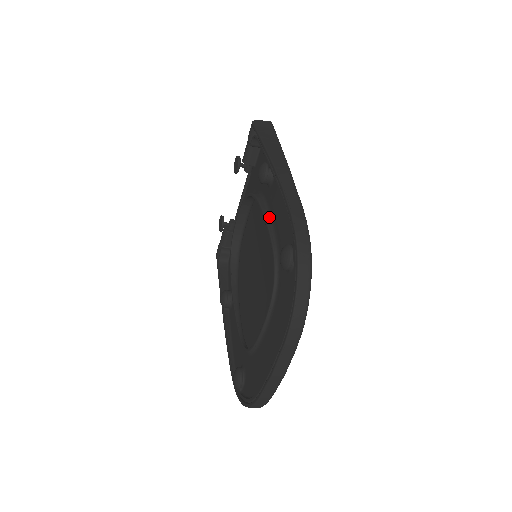
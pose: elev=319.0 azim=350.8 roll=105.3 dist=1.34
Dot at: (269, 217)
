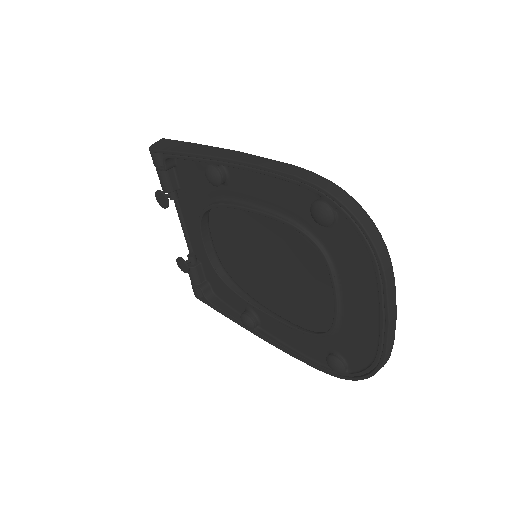
Dot at: (254, 206)
